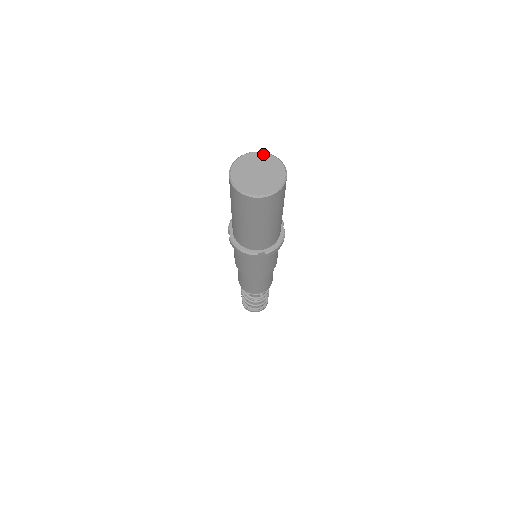
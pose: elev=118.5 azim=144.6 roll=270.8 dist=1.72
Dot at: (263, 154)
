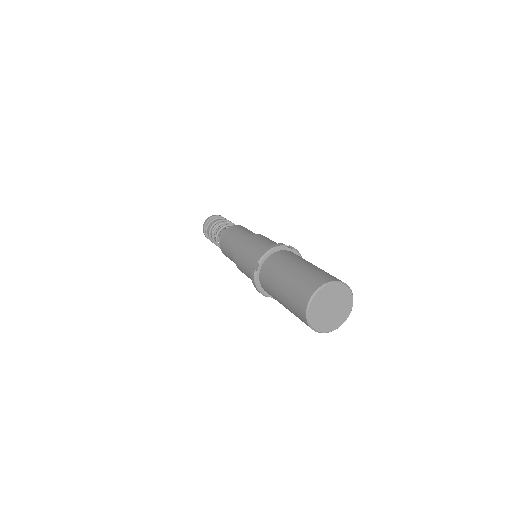
Dot at: (346, 289)
